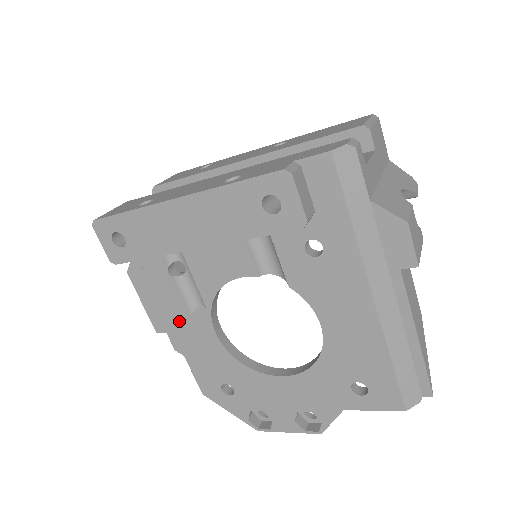
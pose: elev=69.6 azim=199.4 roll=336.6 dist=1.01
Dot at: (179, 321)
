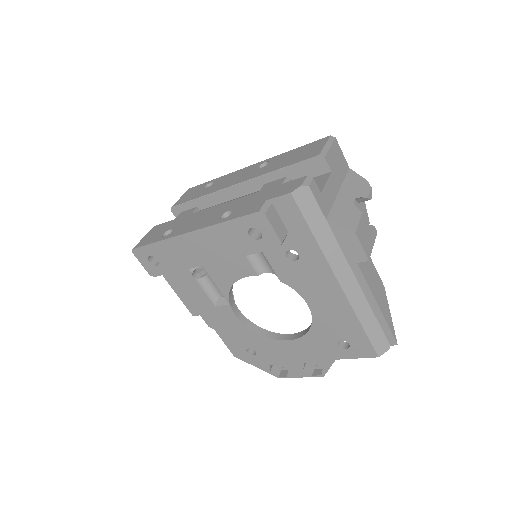
Dot at: (207, 308)
